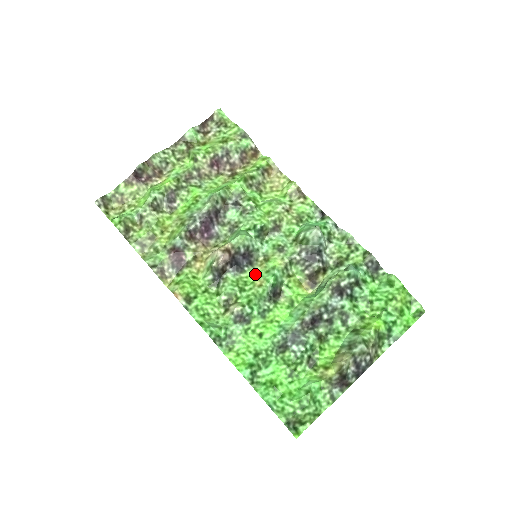
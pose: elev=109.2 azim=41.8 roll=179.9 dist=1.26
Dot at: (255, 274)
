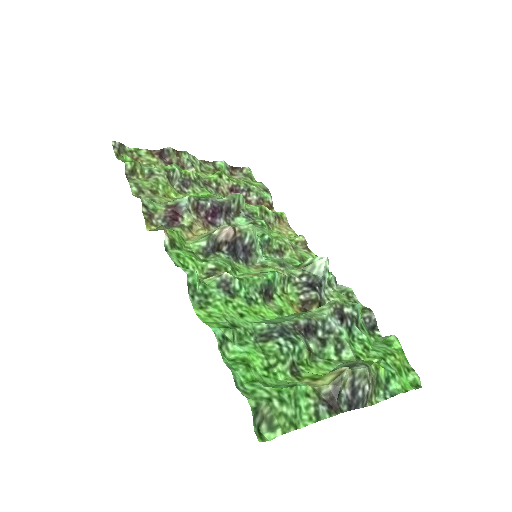
Dot at: (248, 271)
